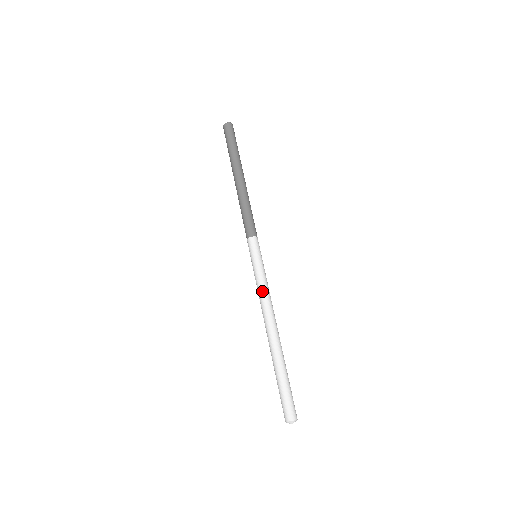
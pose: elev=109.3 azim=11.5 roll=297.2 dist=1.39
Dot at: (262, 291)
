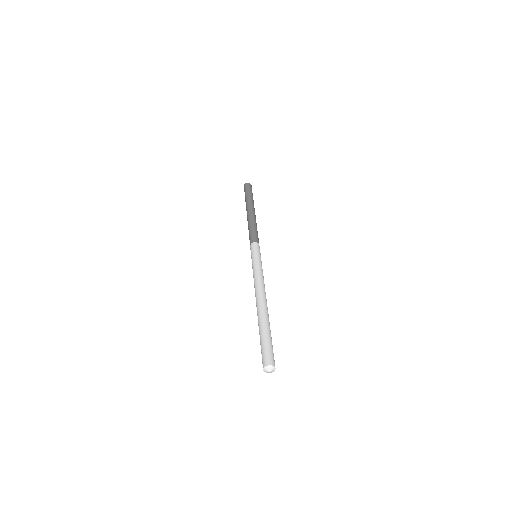
Dot at: (256, 275)
